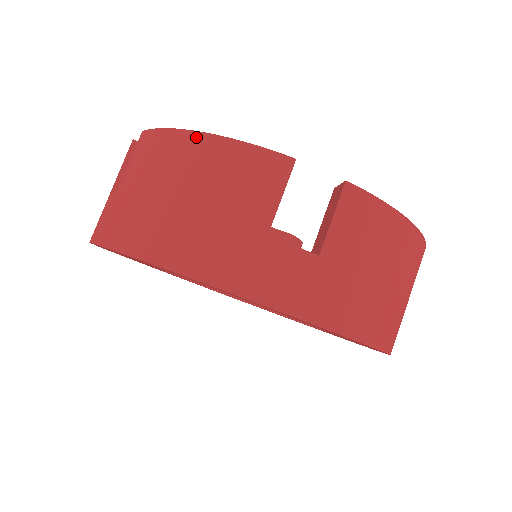
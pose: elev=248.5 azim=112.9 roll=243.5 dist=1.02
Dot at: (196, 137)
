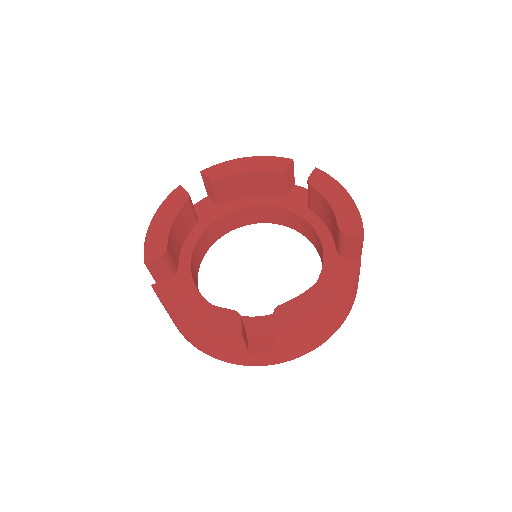
Dot at: (186, 323)
